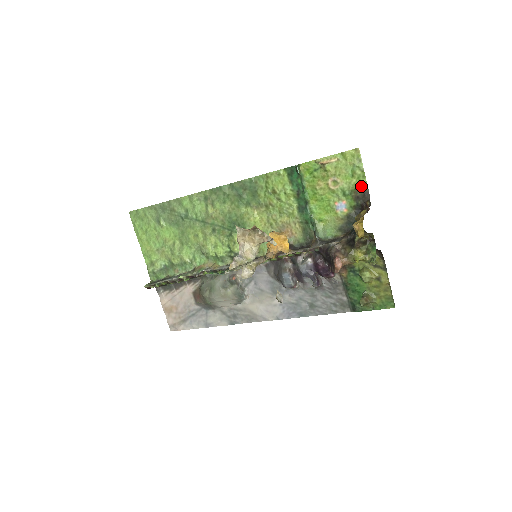
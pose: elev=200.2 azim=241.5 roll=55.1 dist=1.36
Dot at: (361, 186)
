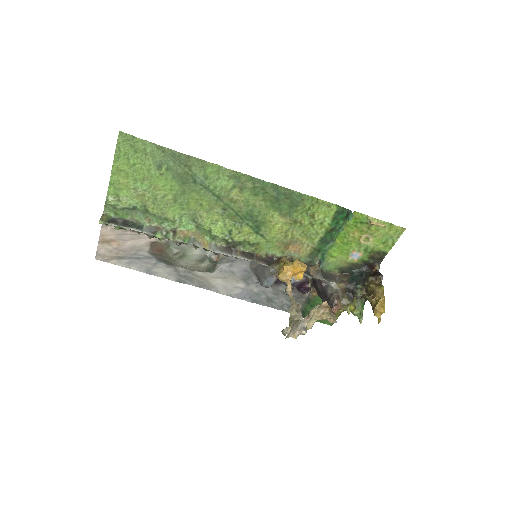
Dot at: (383, 252)
